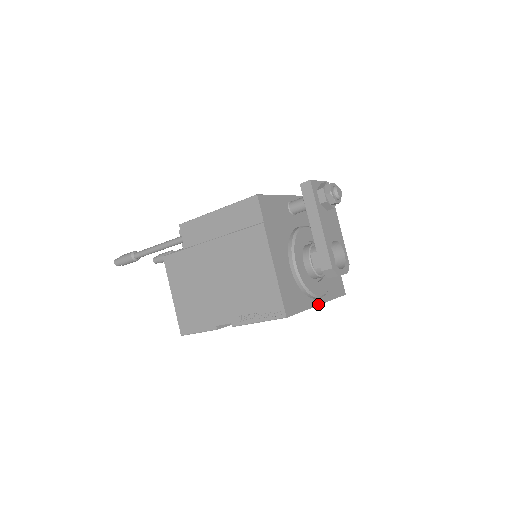
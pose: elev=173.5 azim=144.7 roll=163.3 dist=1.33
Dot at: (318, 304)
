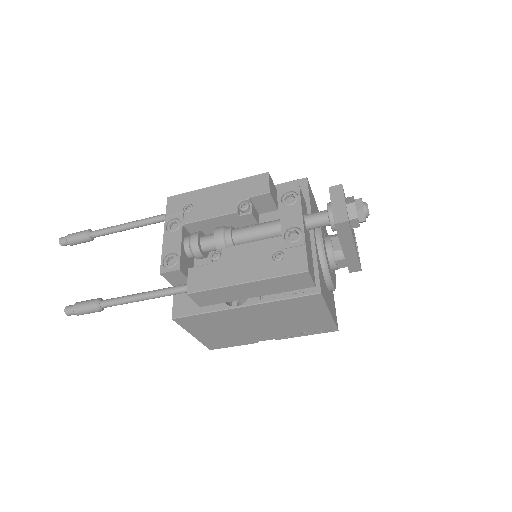
Dot at: occluded
